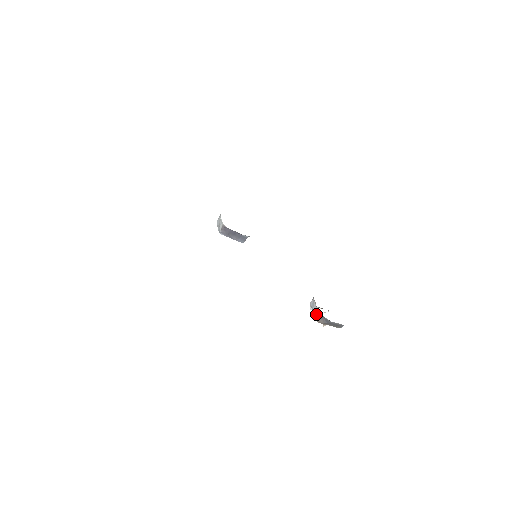
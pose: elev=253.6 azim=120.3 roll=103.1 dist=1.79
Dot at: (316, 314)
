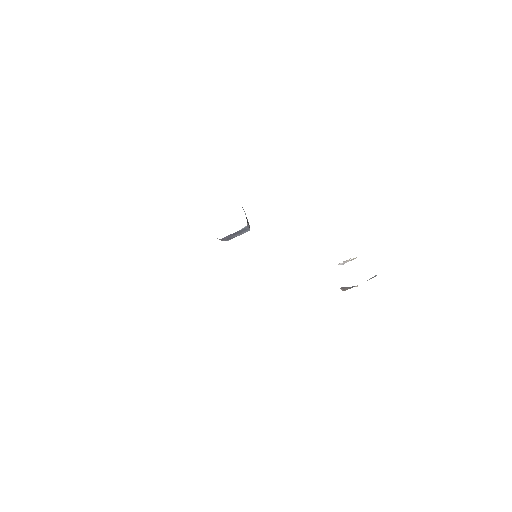
Dot at: occluded
